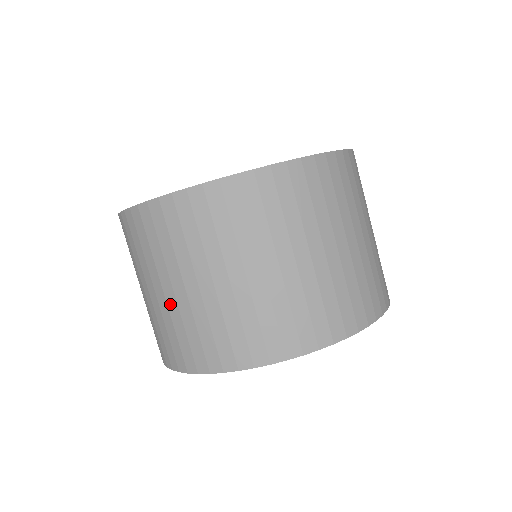
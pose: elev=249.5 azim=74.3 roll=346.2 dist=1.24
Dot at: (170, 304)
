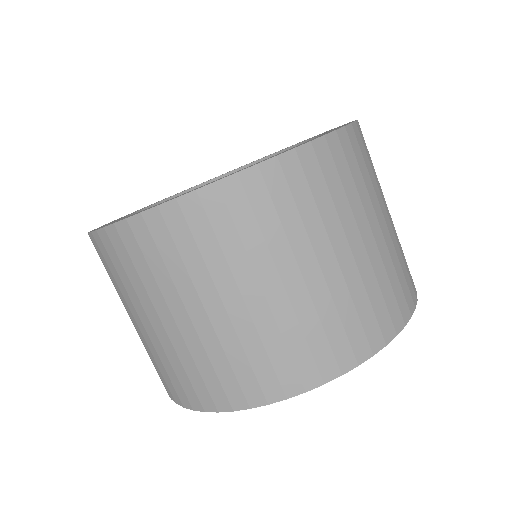
Dot at: (144, 336)
